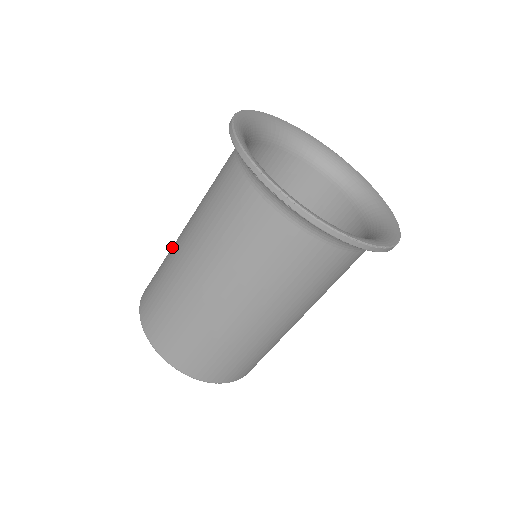
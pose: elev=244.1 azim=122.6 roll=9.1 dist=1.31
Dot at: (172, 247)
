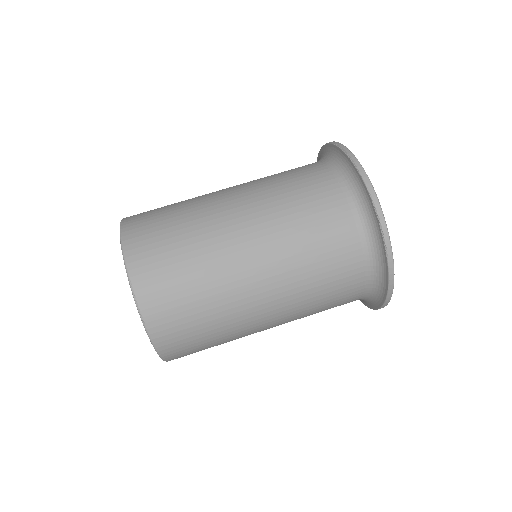
Dot at: occluded
